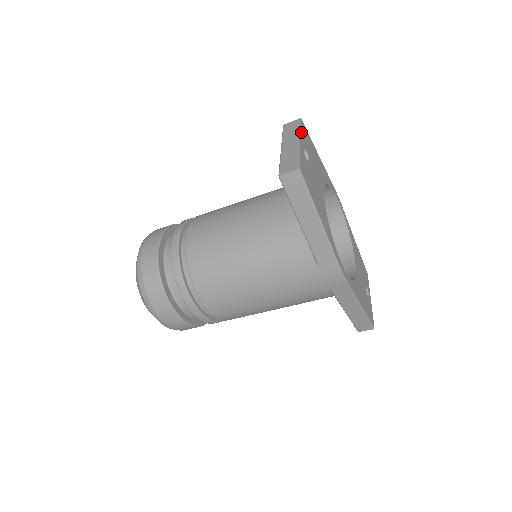
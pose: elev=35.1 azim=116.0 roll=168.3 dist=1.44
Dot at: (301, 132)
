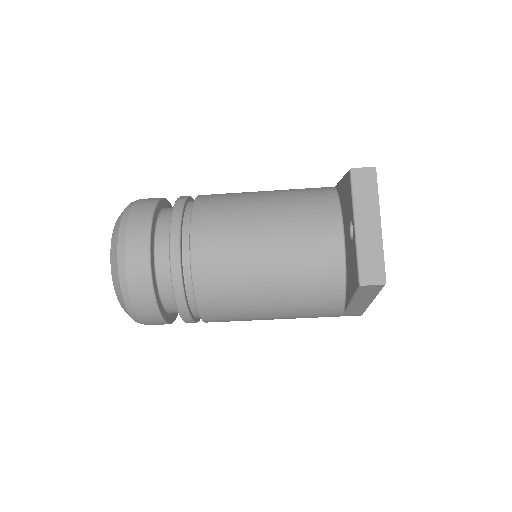
Dot at: (378, 200)
